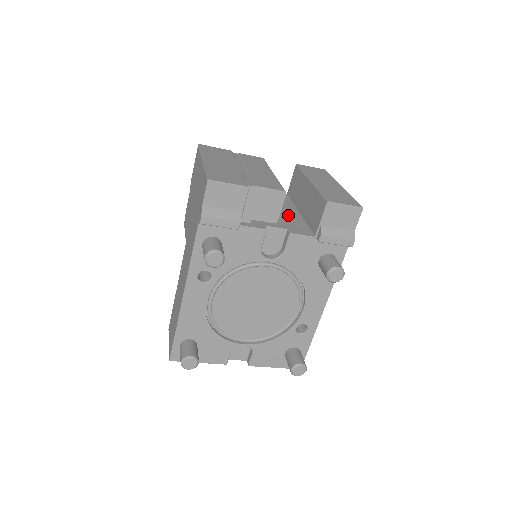
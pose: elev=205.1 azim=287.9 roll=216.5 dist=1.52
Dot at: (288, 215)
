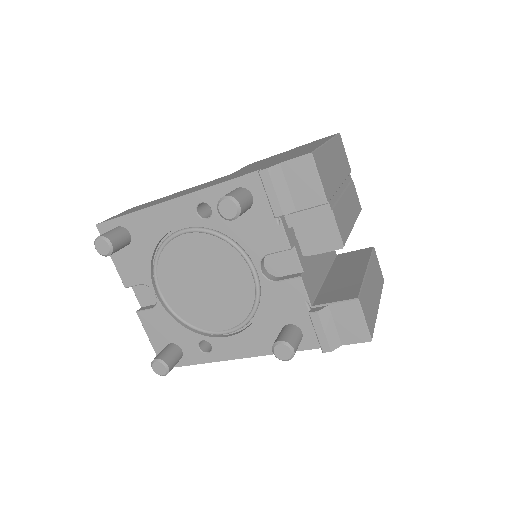
Dot at: (318, 266)
